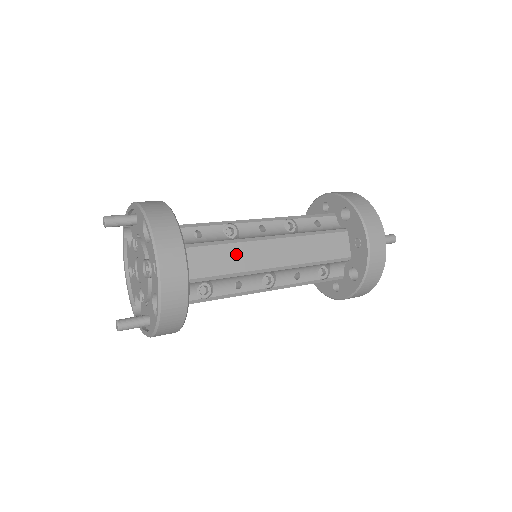
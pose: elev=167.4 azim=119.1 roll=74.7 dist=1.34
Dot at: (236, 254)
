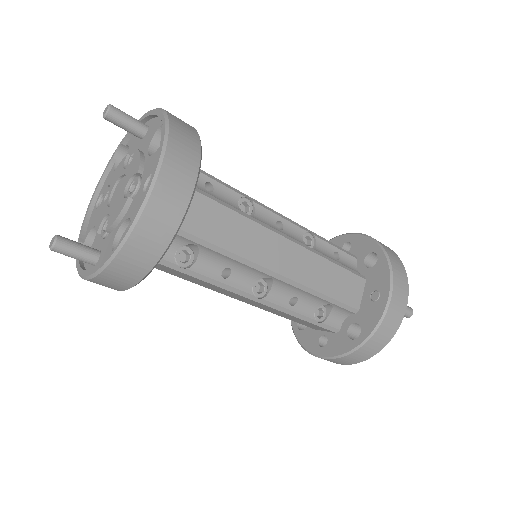
Dot at: (244, 232)
